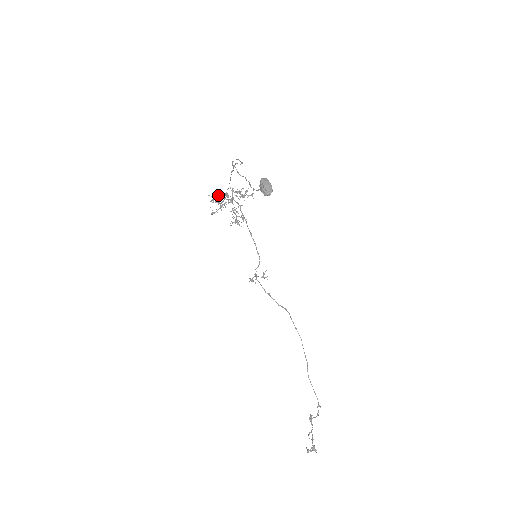
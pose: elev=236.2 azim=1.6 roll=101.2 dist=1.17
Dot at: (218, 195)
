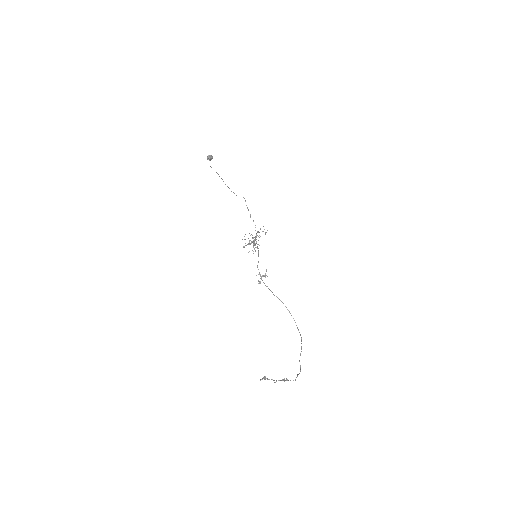
Dot at: (252, 242)
